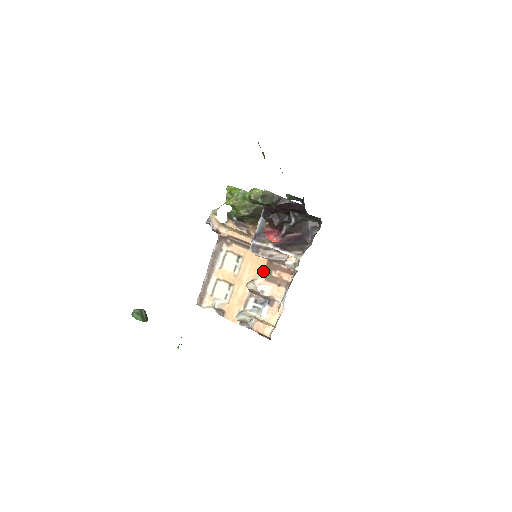
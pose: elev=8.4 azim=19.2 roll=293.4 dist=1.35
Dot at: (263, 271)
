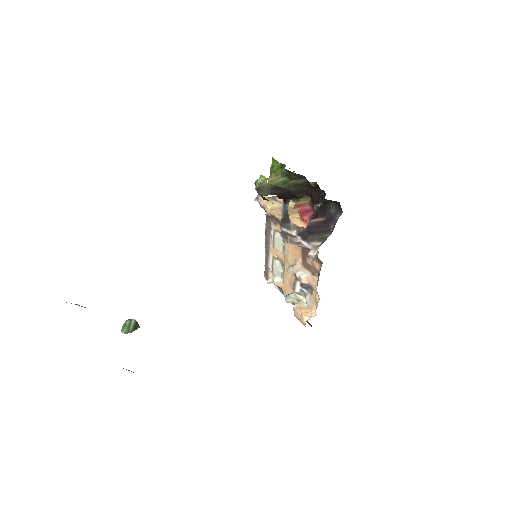
Dot at: (300, 256)
